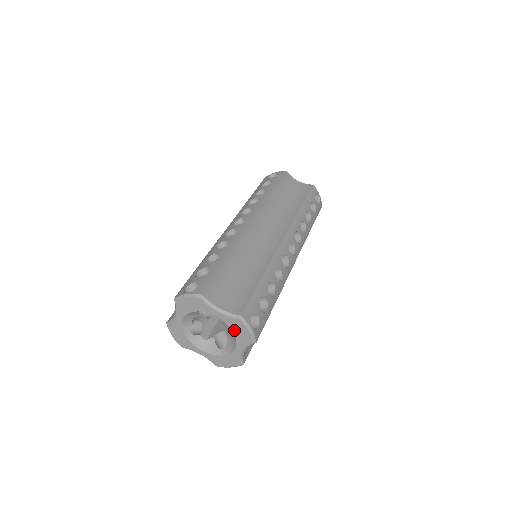
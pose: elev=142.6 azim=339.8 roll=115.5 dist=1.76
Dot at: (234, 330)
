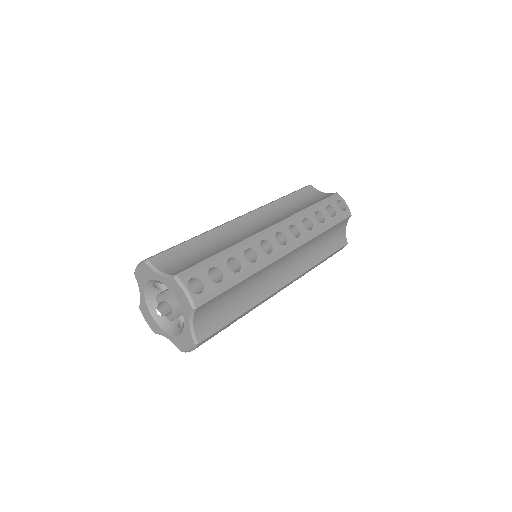
Dot at: (176, 295)
